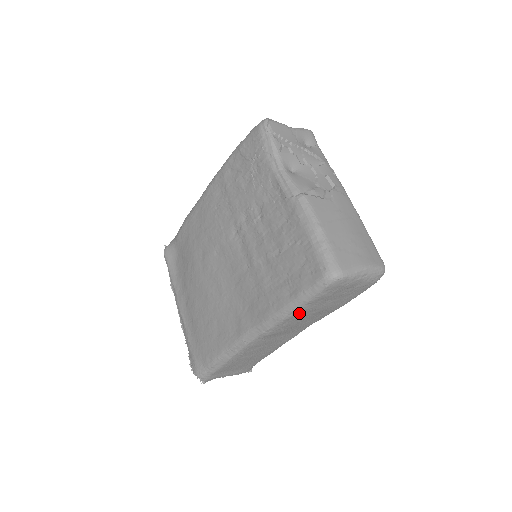
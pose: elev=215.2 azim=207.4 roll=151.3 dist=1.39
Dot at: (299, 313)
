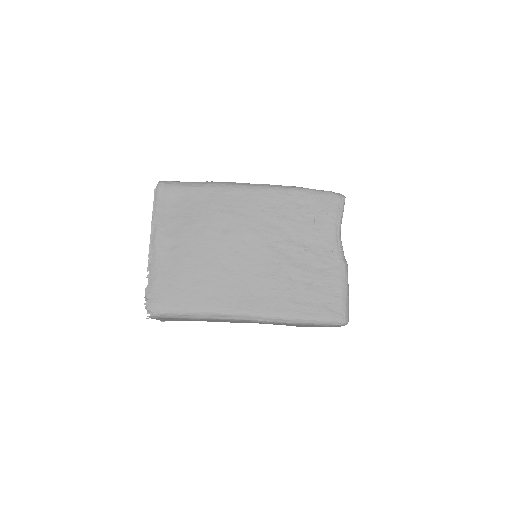
Dot at: (299, 324)
